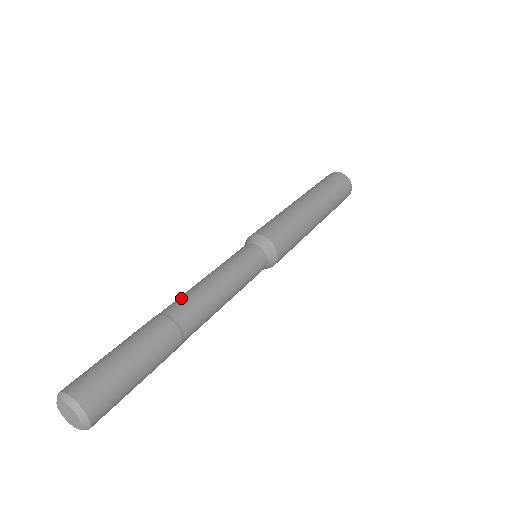
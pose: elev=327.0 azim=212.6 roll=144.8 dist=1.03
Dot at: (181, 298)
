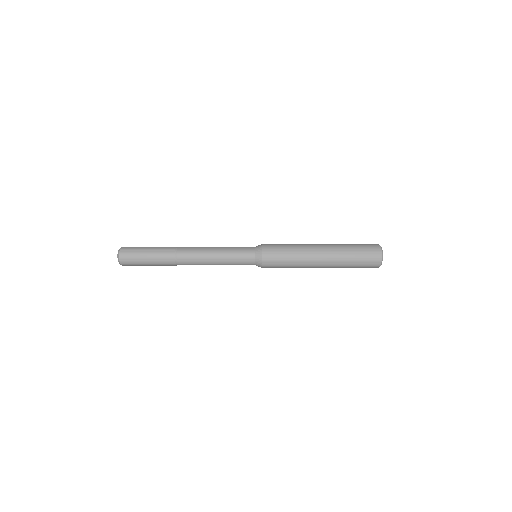
Dot at: occluded
